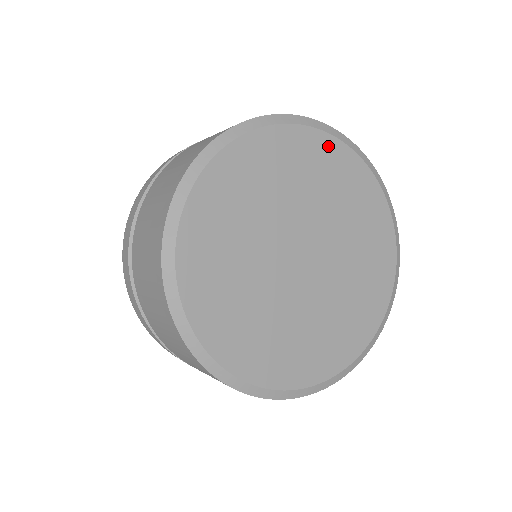
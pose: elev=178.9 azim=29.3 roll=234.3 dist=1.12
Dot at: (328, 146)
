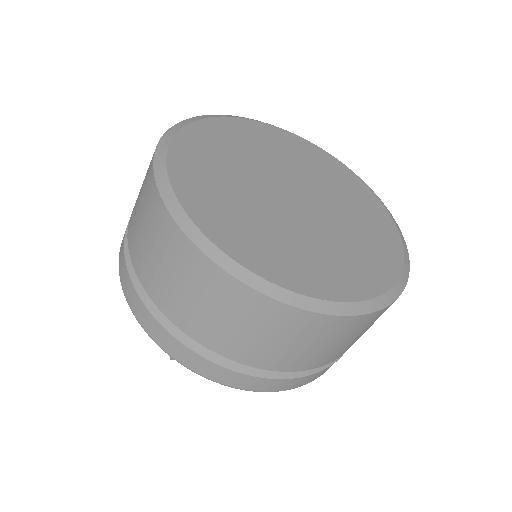
Dot at: (368, 194)
